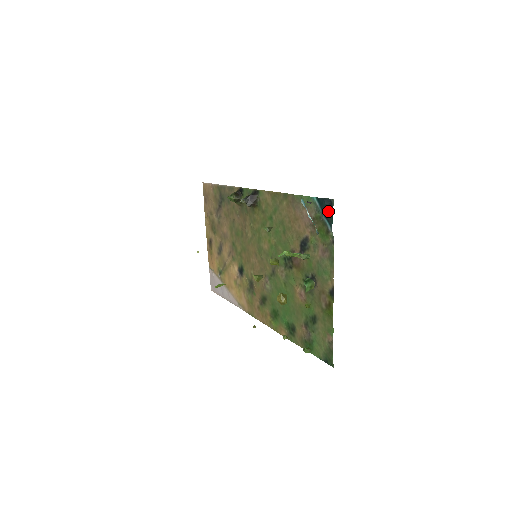
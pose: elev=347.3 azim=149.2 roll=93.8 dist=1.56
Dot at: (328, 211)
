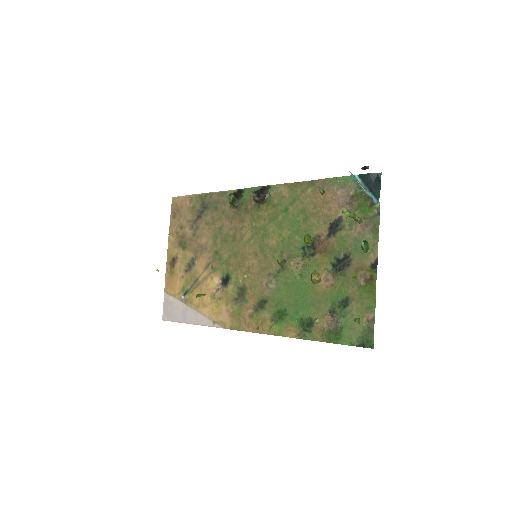
Dot at: (374, 184)
